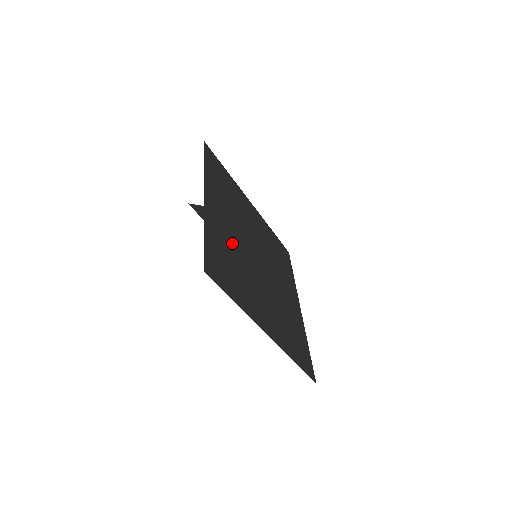
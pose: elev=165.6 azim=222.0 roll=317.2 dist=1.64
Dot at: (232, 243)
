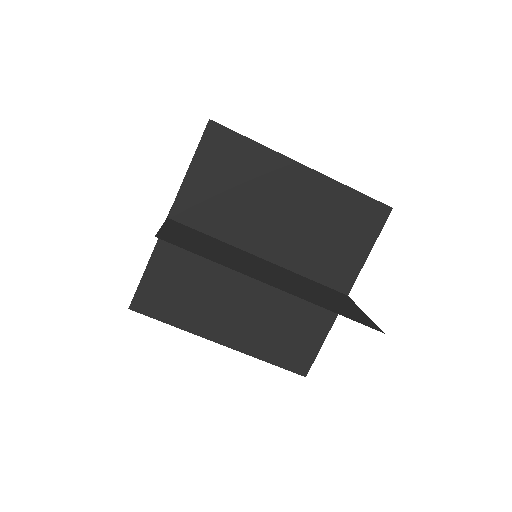
Dot at: (201, 259)
